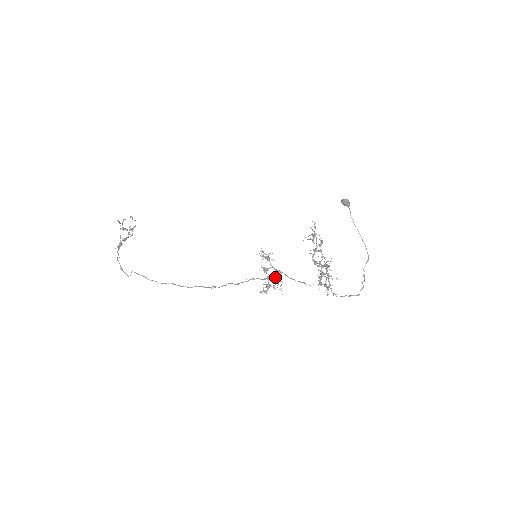
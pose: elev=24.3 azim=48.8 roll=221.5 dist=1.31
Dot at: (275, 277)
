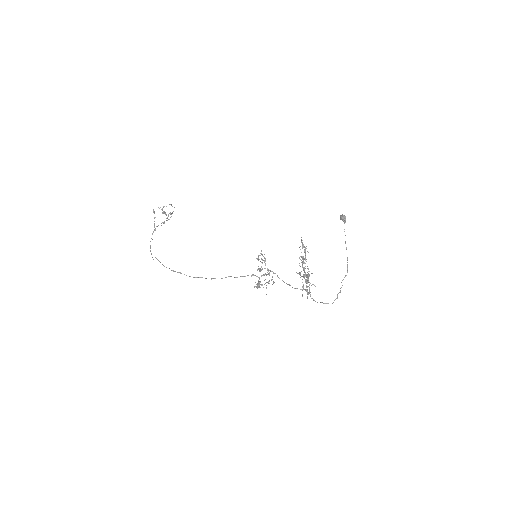
Dot at: occluded
